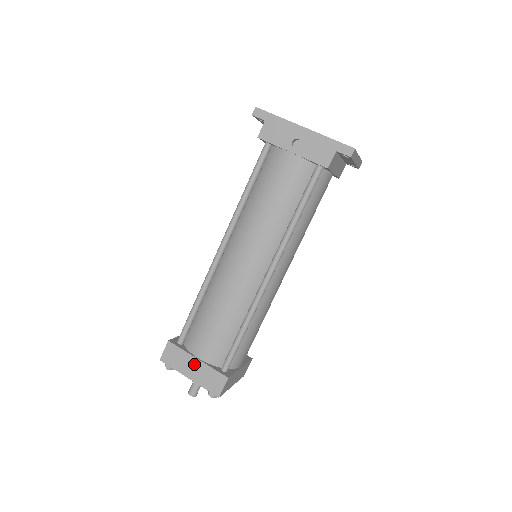
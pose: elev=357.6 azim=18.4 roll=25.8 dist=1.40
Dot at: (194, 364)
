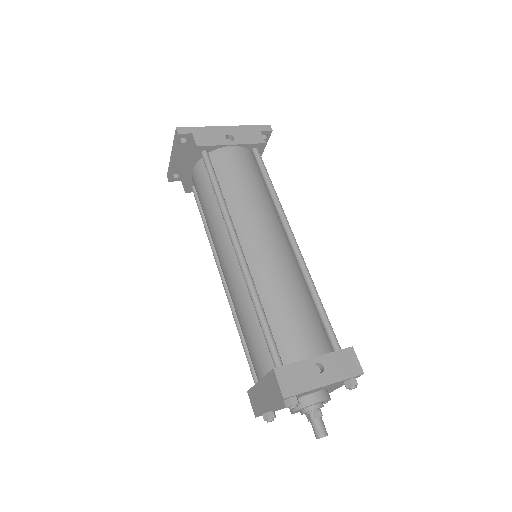
Dot at: occluded
